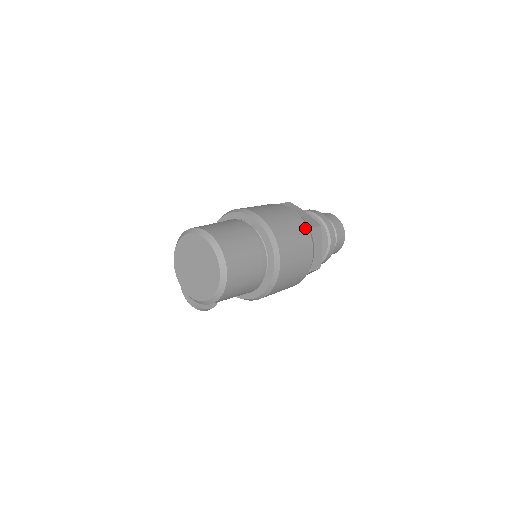
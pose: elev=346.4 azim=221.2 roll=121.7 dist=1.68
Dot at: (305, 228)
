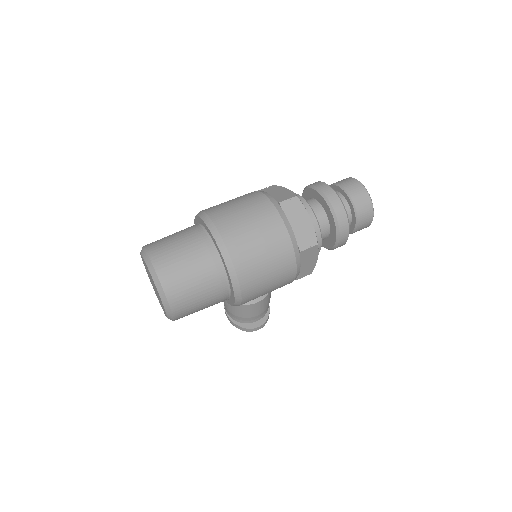
Dot at: (268, 206)
